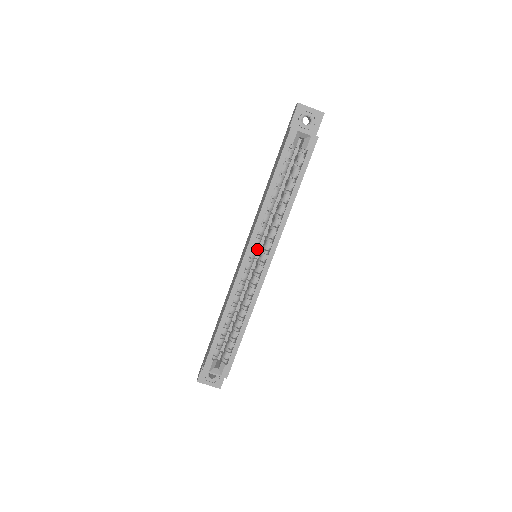
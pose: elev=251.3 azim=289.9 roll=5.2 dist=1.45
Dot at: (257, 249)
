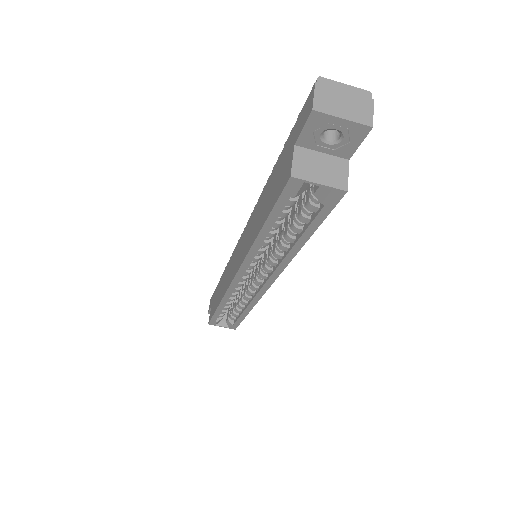
Dot at: occluded
